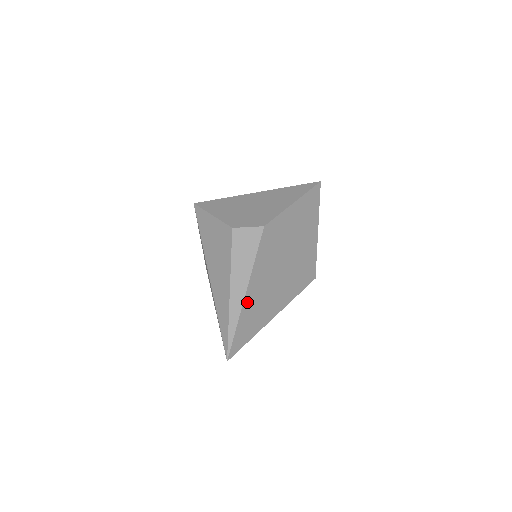
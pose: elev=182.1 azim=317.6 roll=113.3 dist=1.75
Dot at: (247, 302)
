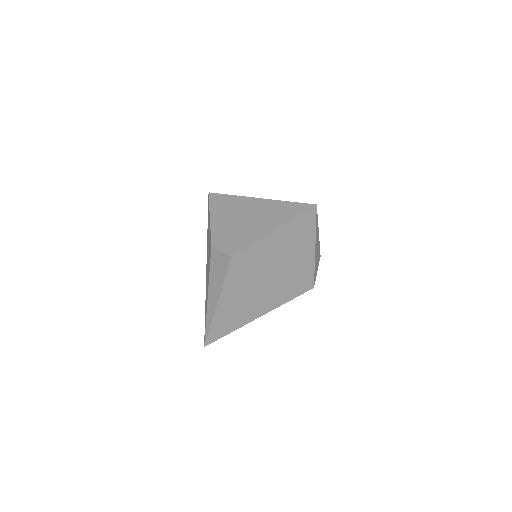
Dot at: (220, 311)
